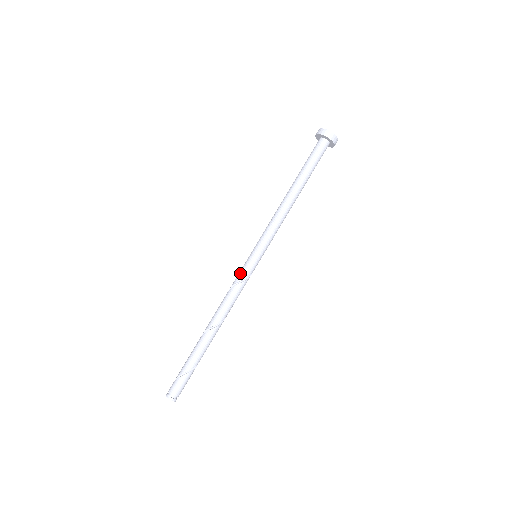
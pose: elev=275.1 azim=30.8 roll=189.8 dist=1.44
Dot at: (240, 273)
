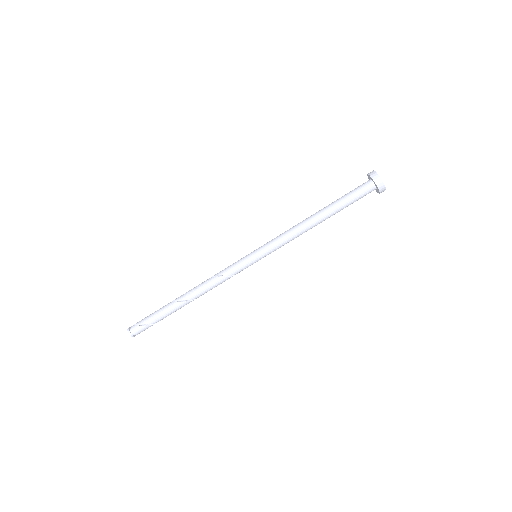
Dot at: (237, 269)
